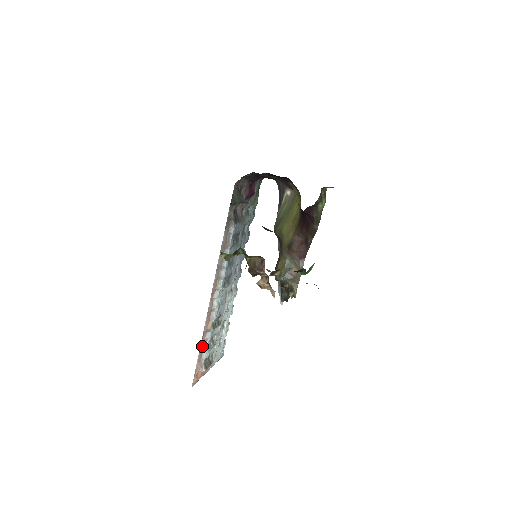
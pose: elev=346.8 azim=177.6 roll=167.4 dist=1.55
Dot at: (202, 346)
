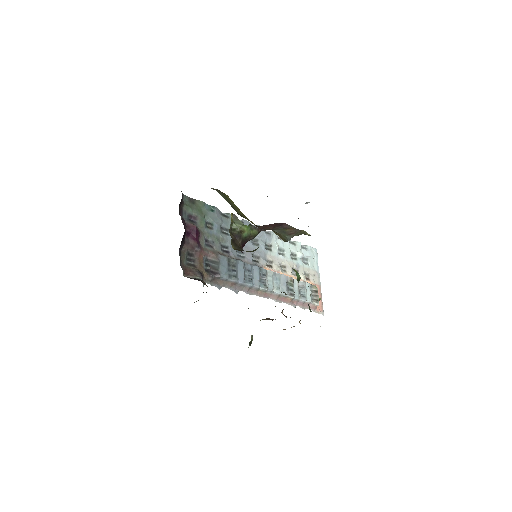
Dot at: (300, 304)
